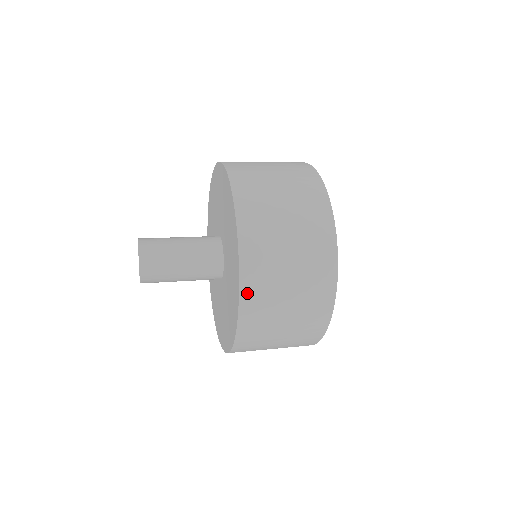
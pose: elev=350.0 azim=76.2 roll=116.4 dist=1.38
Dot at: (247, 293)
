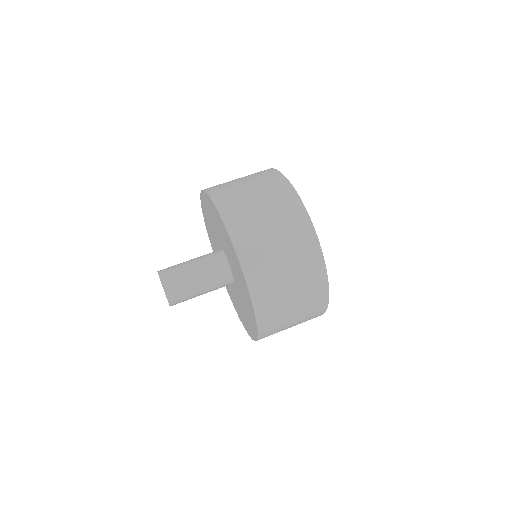
Dot at: occluded
